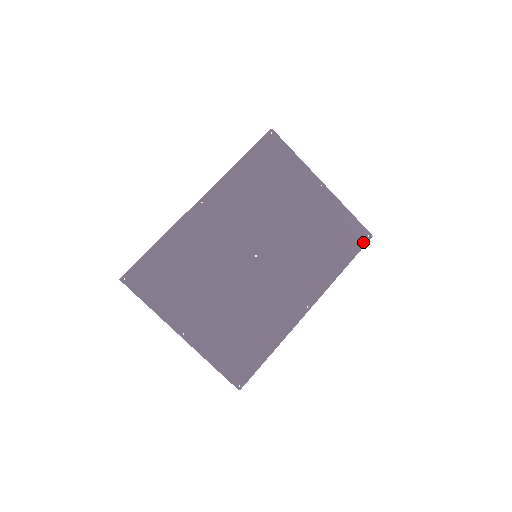
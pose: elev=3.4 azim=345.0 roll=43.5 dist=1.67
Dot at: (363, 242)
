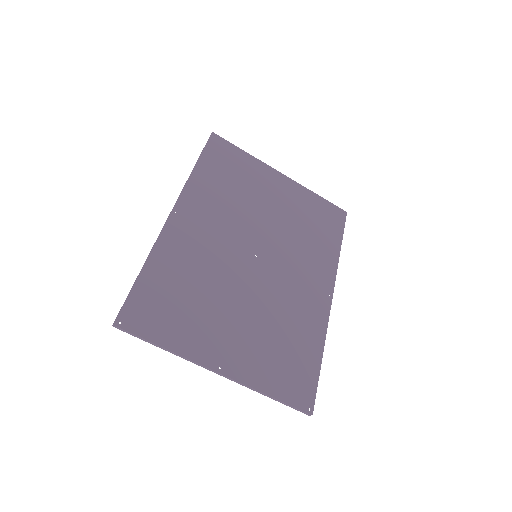
Dot at: (342, 219)
